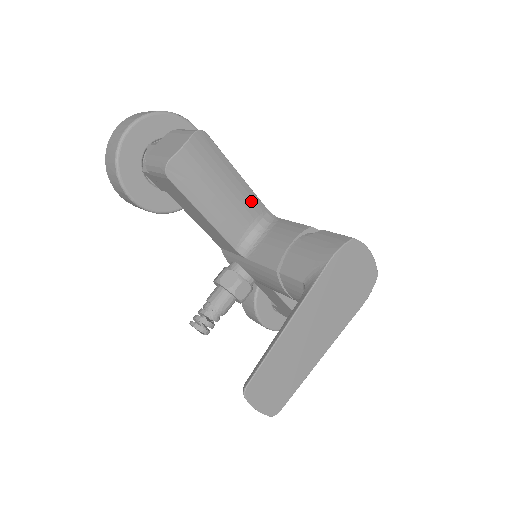
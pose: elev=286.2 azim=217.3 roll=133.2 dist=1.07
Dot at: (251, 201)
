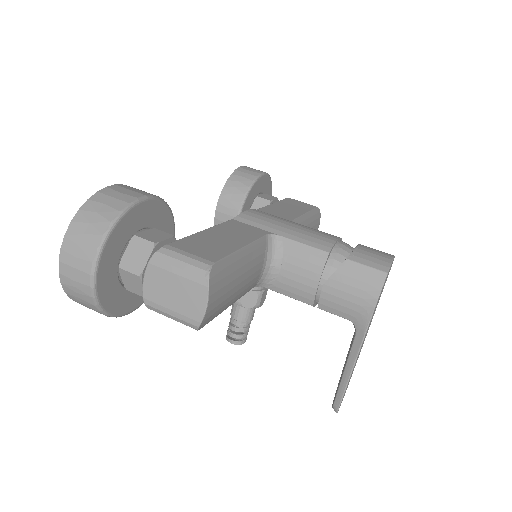
Dot at: (257, 252)
